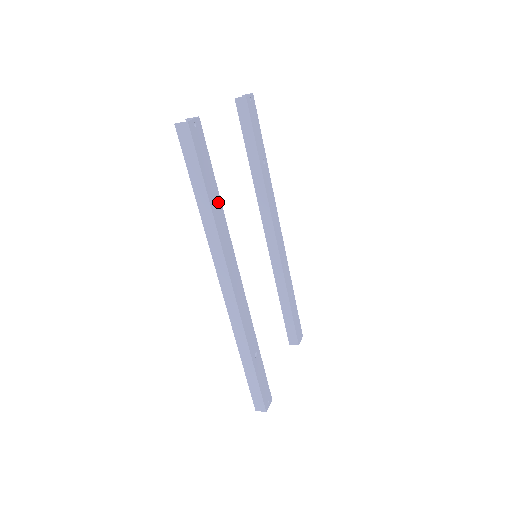
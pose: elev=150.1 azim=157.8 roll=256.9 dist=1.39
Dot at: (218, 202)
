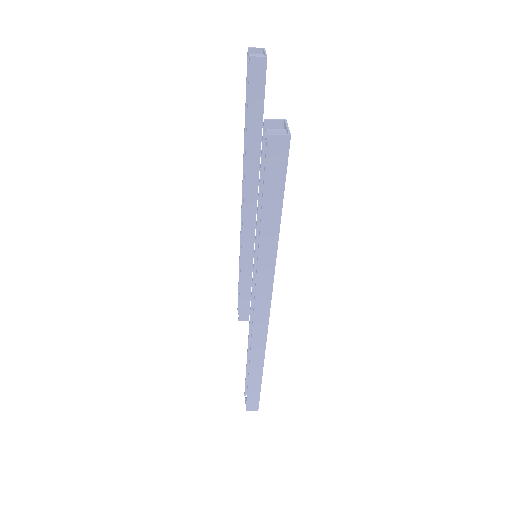
Dot at: occluded
